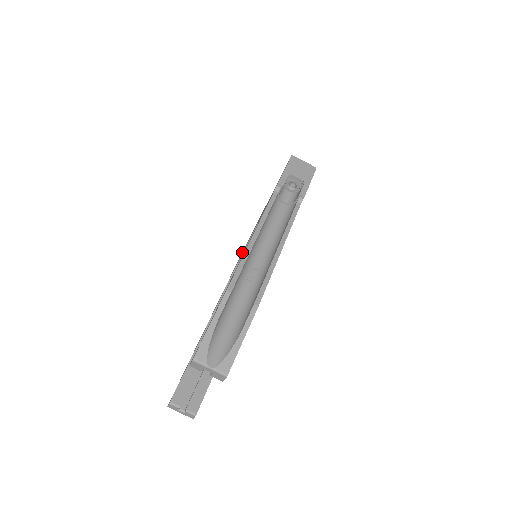
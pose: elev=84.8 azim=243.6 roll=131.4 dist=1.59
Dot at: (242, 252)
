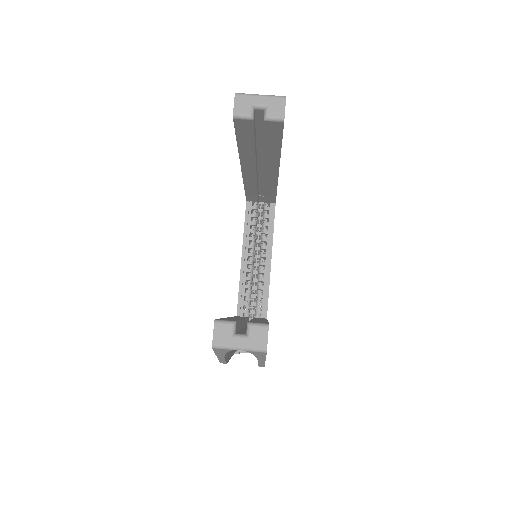
Dot at: occluded
